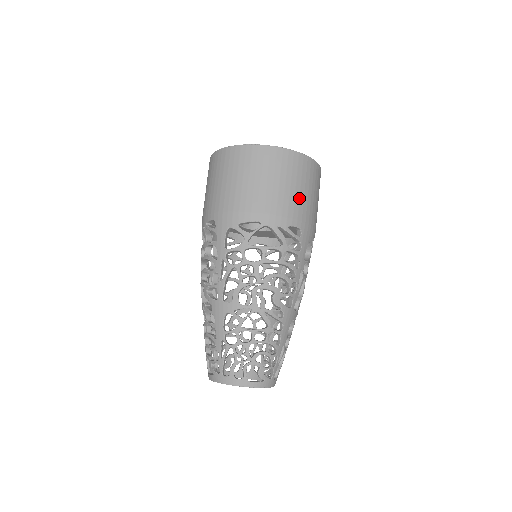
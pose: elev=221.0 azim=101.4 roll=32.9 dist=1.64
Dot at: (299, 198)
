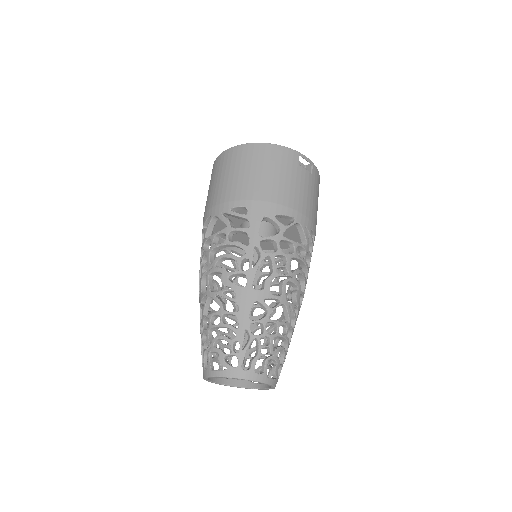
Dot at: (243, 181)
